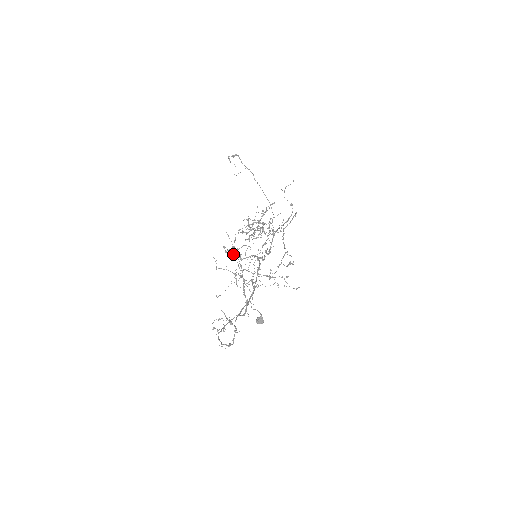
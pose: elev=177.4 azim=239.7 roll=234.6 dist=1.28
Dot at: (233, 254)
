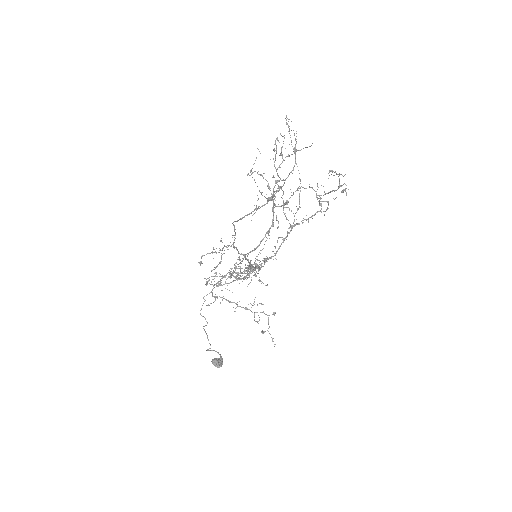
Dot at: (206, 284)
